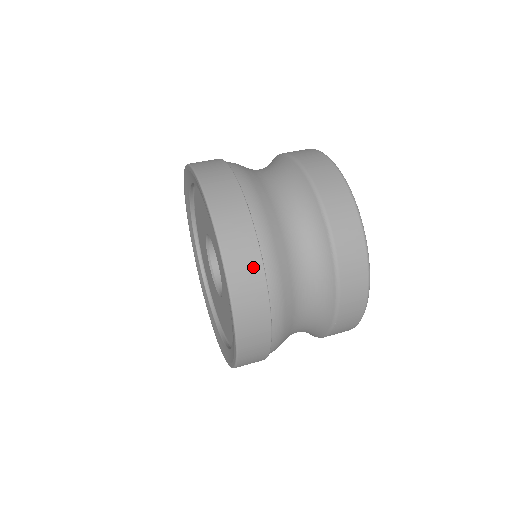
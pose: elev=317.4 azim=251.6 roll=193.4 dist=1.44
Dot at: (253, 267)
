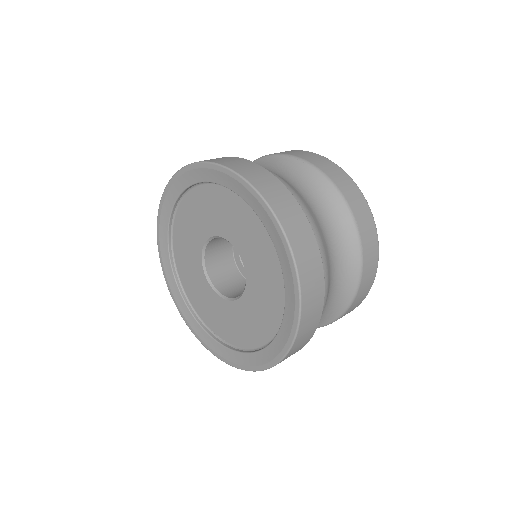
Dot at: (253, 167)
